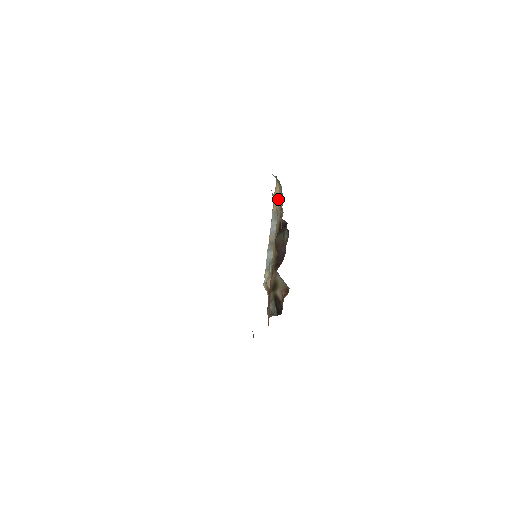
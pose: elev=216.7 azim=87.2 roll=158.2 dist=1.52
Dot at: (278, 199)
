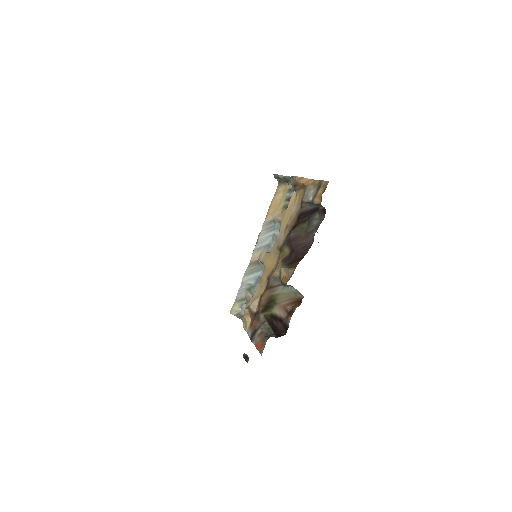
Dot at: (305, 182)
